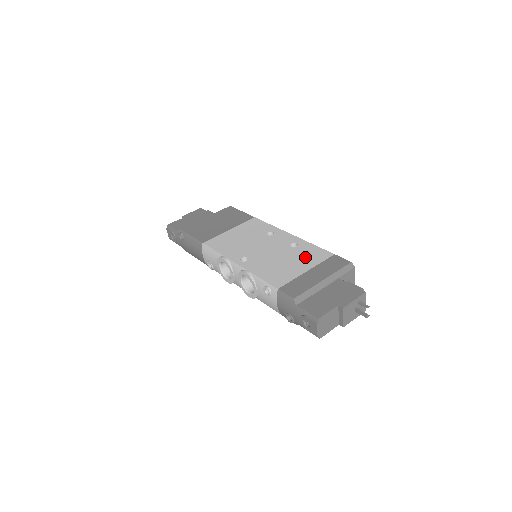
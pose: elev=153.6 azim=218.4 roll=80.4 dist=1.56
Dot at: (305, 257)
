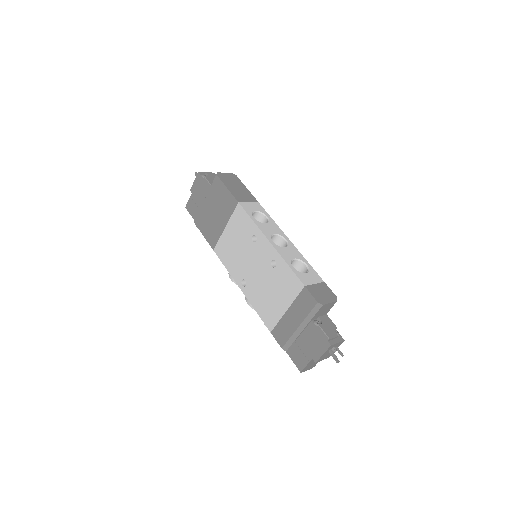
Dot at: (283, 288)
